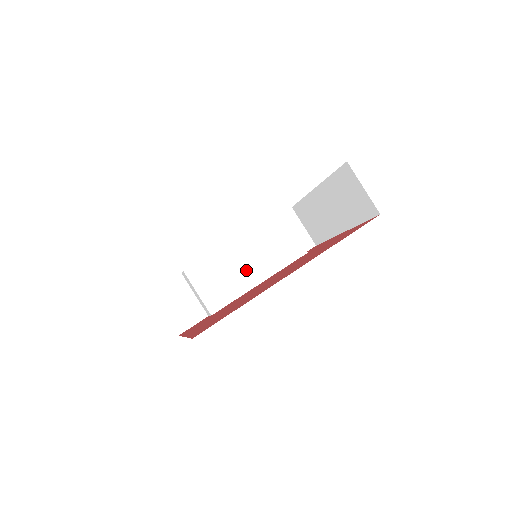
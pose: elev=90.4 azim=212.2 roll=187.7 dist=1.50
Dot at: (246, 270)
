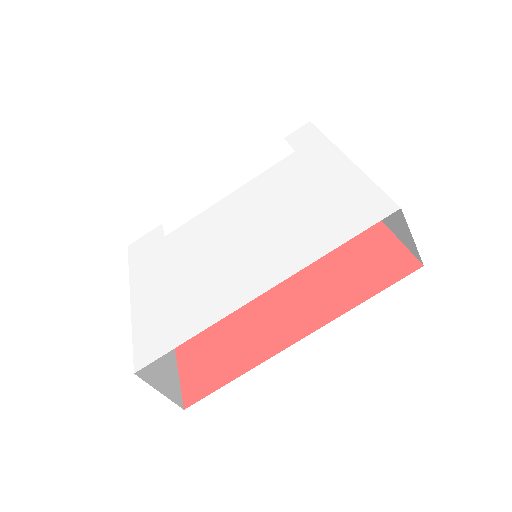
Dot at: occluded
